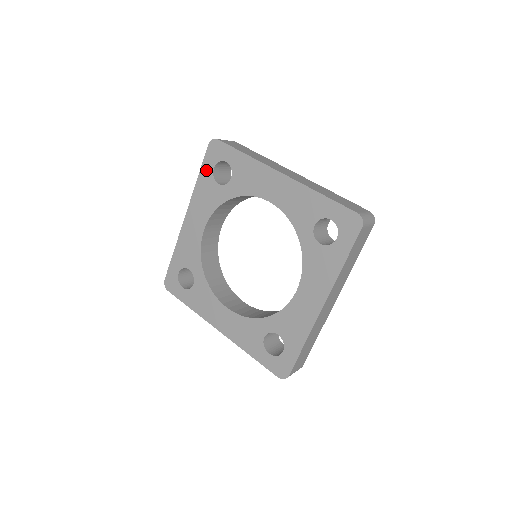
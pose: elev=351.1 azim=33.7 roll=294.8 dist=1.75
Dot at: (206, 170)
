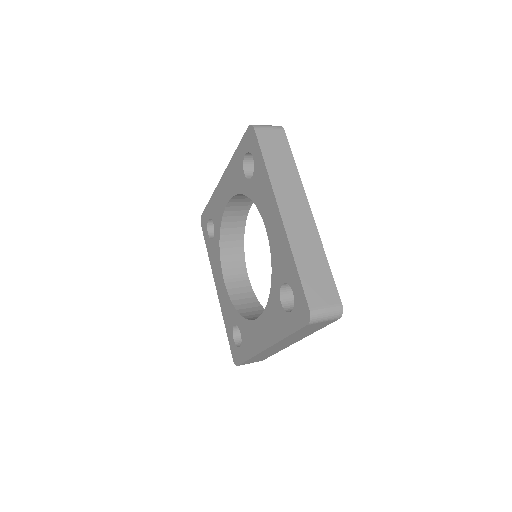
Dot at: (207, 241)
